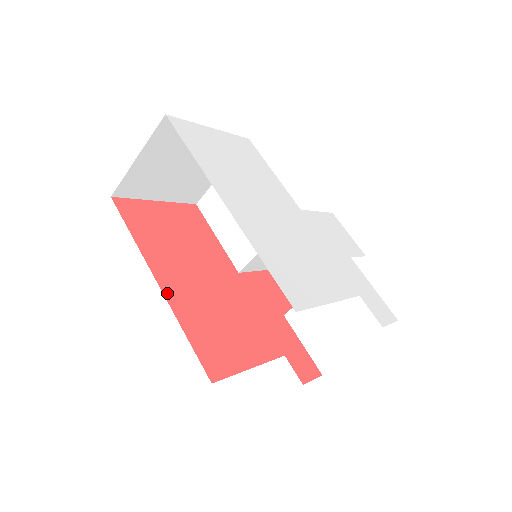
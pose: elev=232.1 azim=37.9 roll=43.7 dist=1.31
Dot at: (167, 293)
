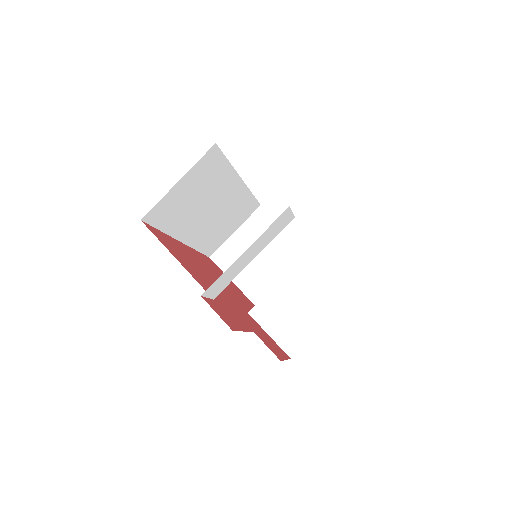
Dot at: (180, 243)
